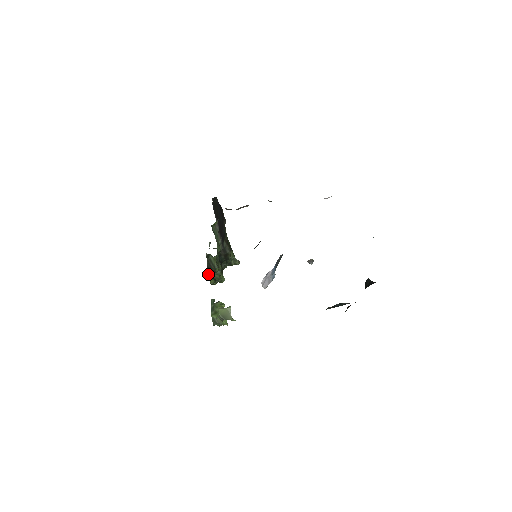
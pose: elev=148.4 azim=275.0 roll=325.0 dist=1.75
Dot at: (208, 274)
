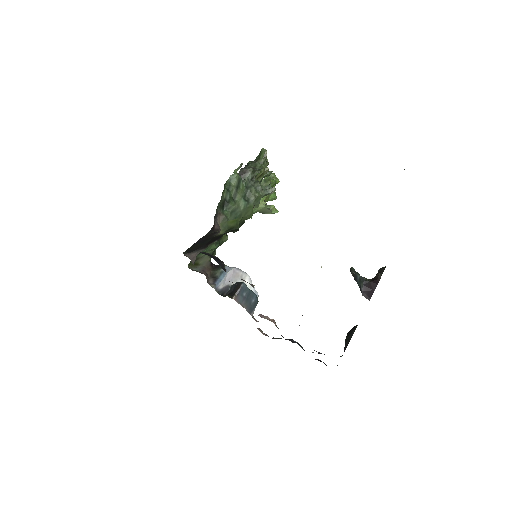
Dot at: occluded
